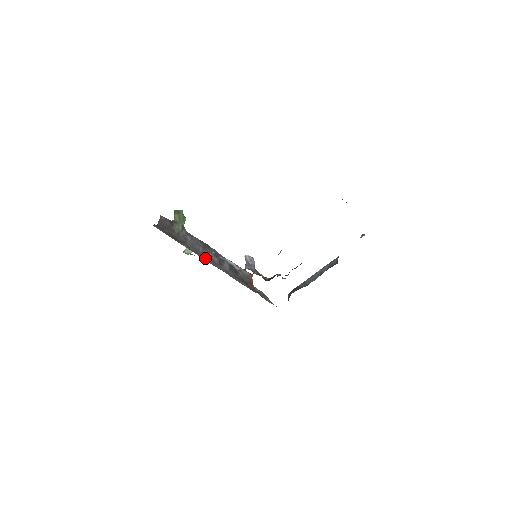
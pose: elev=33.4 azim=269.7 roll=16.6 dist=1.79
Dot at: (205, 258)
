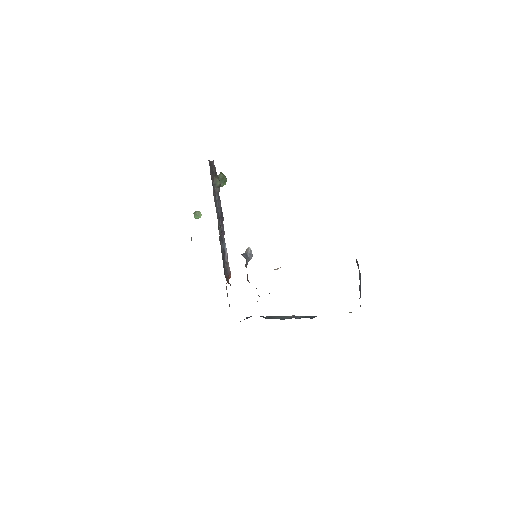
Dot at: occluded
